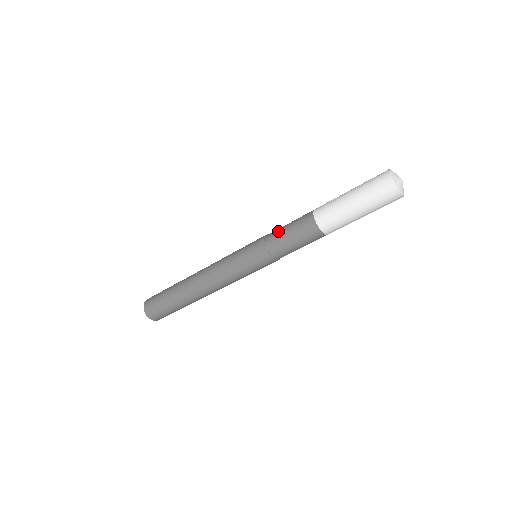
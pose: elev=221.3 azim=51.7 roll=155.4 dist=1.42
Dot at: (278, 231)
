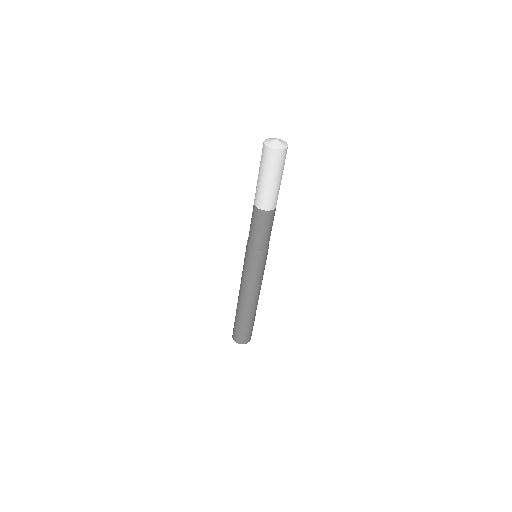
Dot at: occluded
